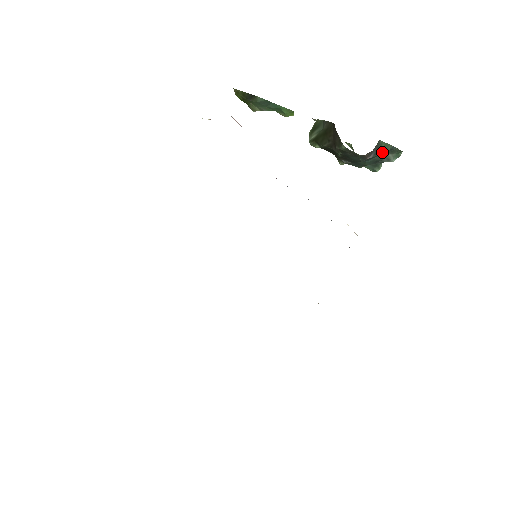
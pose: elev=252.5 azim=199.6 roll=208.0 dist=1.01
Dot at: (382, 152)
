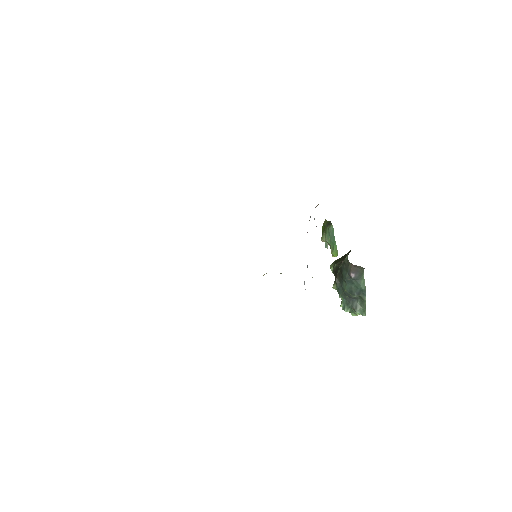
Dot at: (359, 286)
